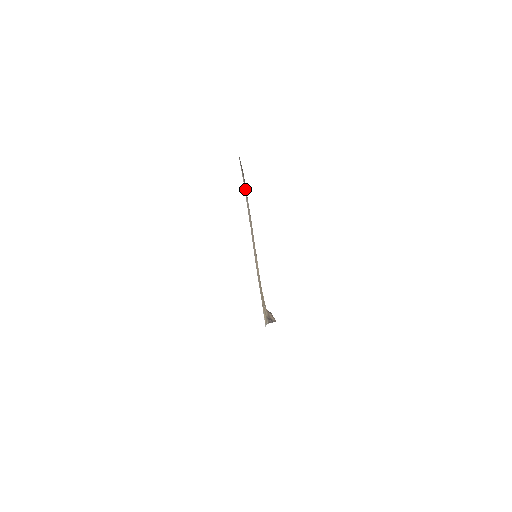
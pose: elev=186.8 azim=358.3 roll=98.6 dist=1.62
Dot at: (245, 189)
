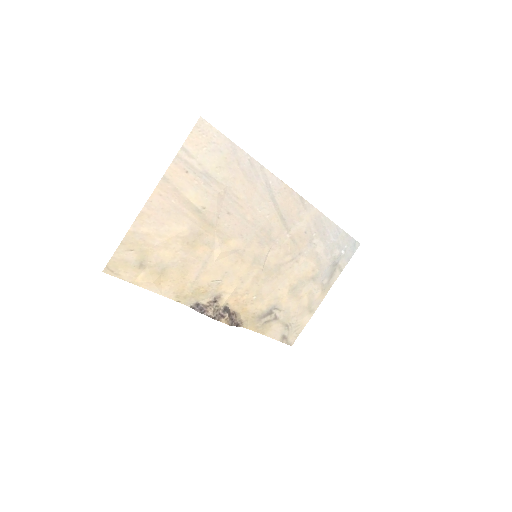
Dot at: (221, 167)
